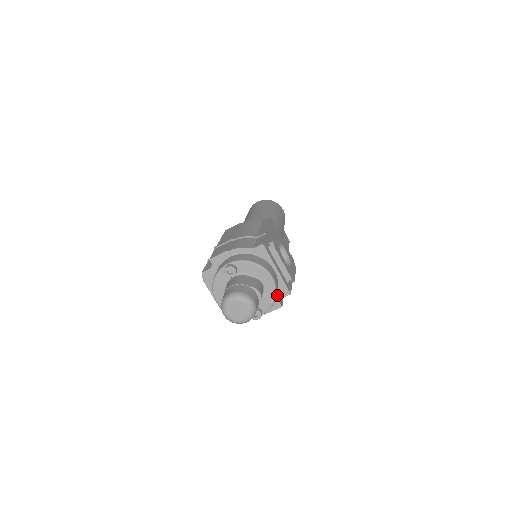
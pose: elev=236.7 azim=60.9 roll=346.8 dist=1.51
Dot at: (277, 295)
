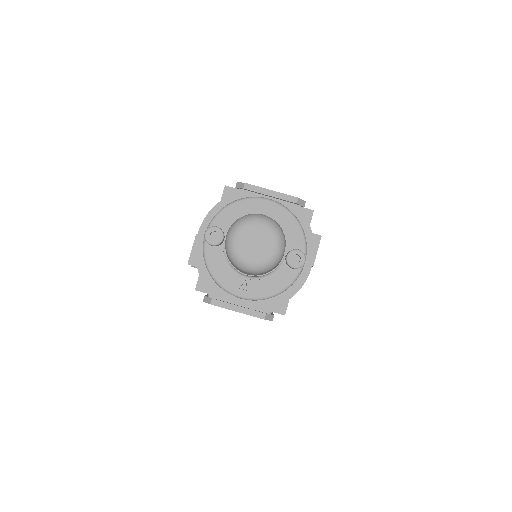
Dot at: occluded
